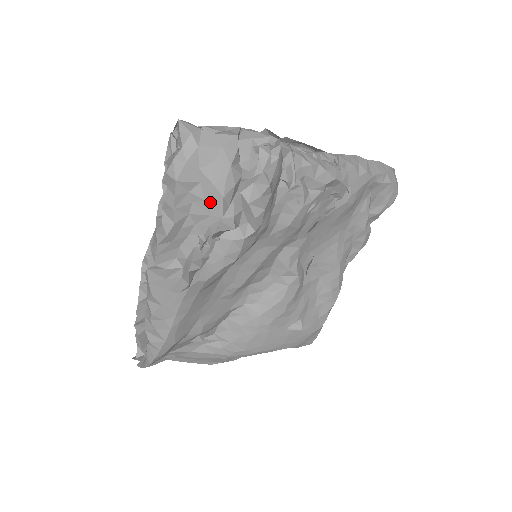
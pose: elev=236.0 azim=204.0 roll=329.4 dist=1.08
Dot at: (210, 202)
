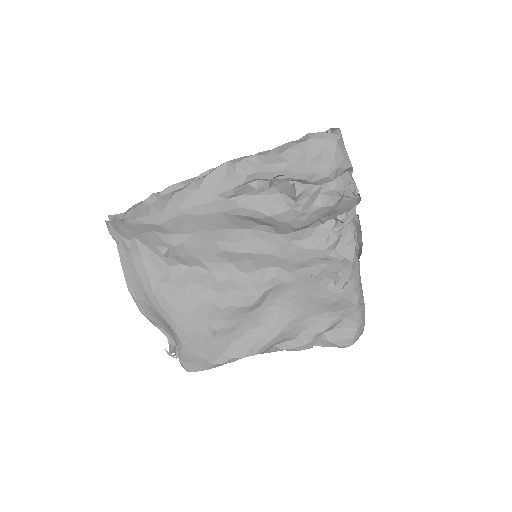
Dot at: (307, 168)
